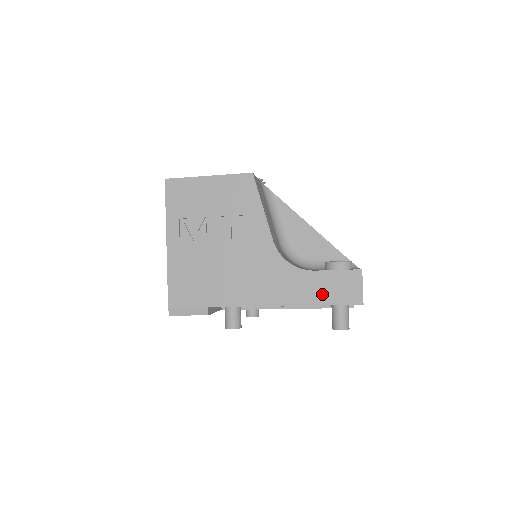
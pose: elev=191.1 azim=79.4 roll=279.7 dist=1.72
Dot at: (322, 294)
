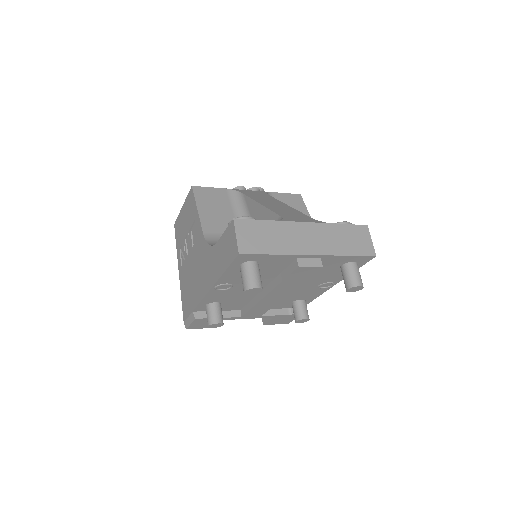
Dot at: (223, 261)
